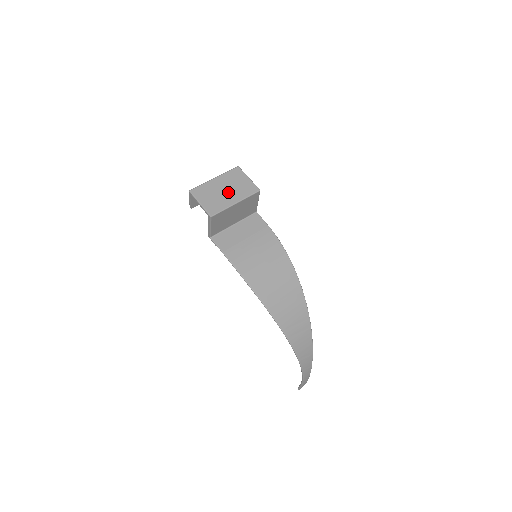
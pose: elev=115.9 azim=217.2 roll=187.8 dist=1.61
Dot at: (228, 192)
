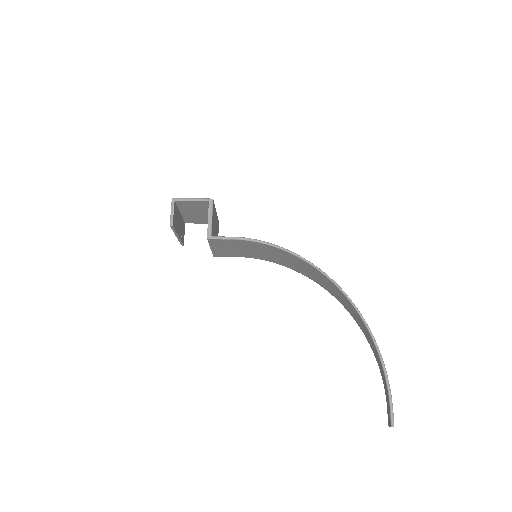
Dot at: occluded
